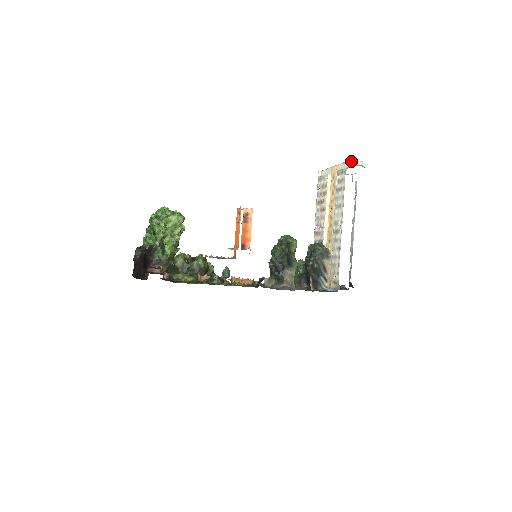
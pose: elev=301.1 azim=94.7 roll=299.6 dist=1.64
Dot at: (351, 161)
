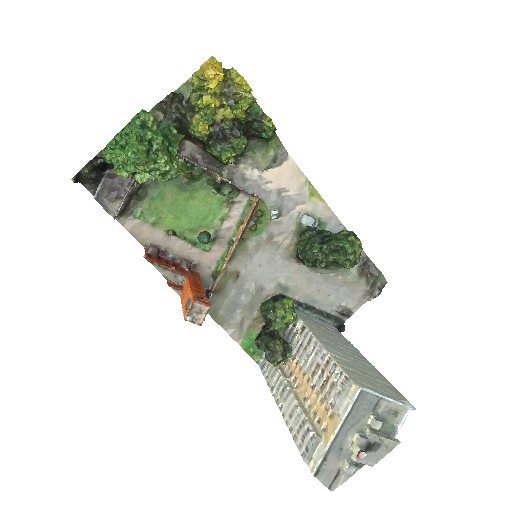
Dot at: (356, 455)
